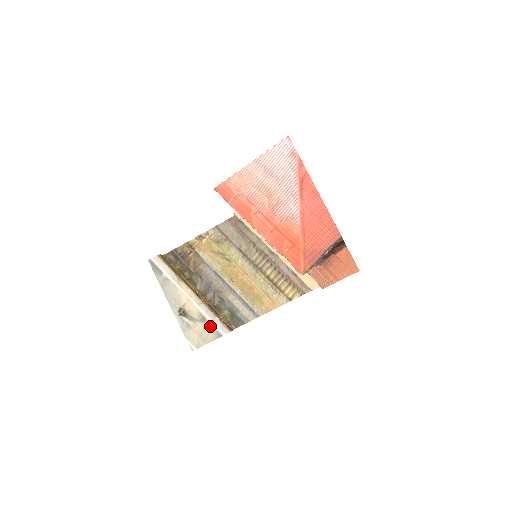
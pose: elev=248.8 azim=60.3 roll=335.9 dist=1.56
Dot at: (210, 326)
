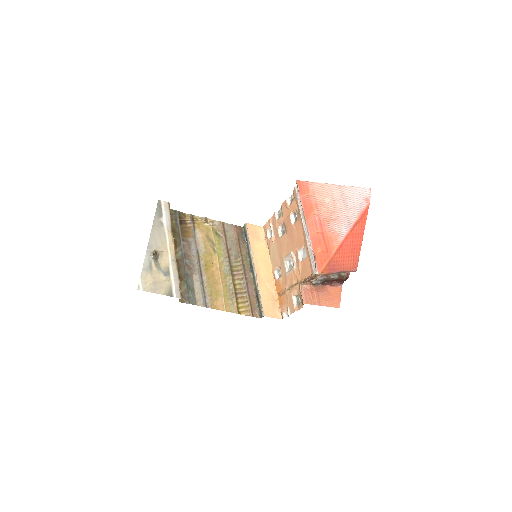
Dot at: (169, 282)
